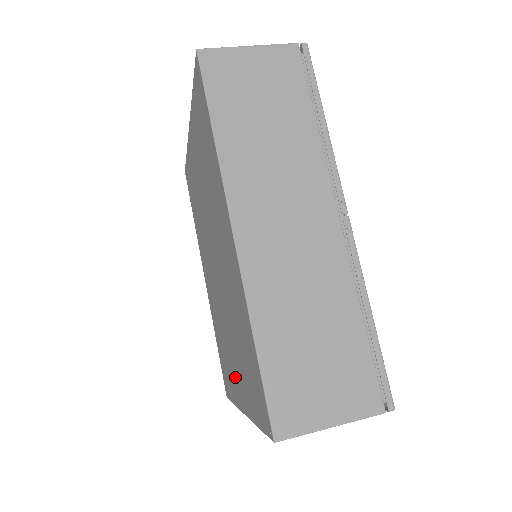
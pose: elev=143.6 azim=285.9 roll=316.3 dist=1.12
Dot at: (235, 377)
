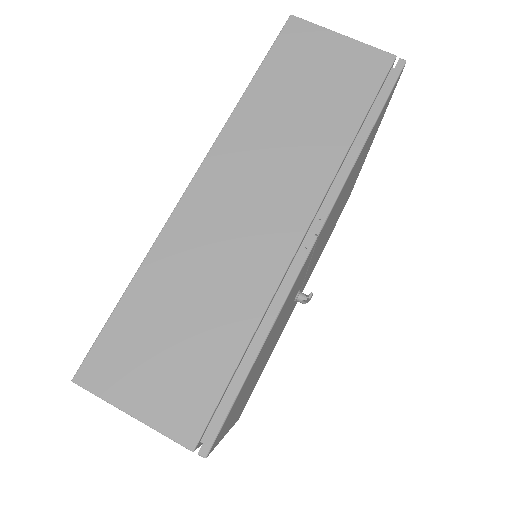
Dot at: occluded
